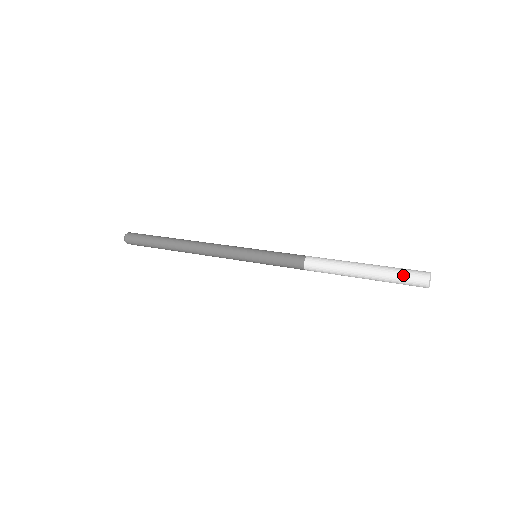
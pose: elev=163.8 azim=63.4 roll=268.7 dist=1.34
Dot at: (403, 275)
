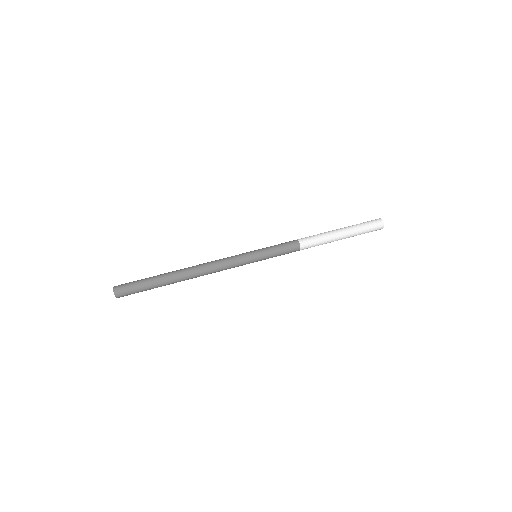
Dot at: (368, 229)
